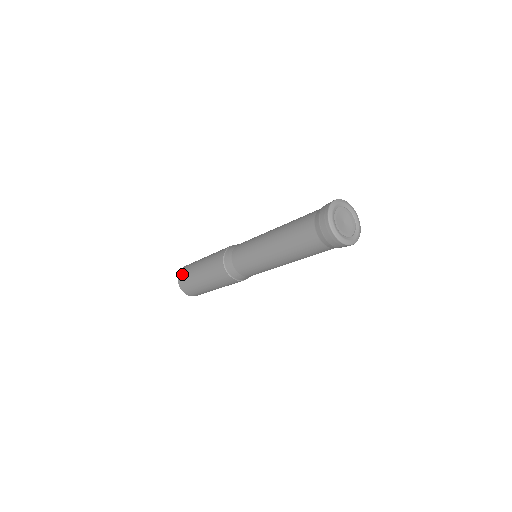
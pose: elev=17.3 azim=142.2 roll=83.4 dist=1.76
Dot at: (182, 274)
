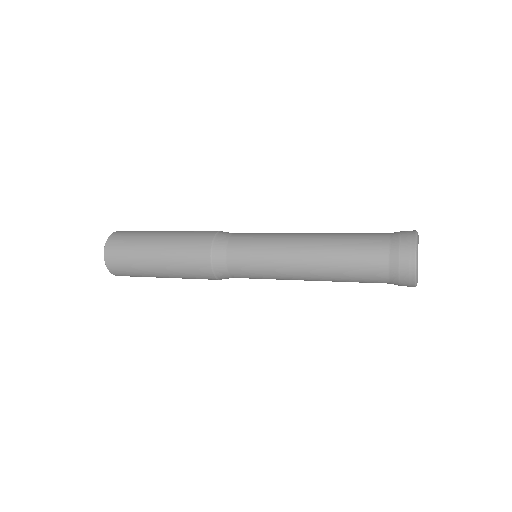
Dot at: (115, 255)
